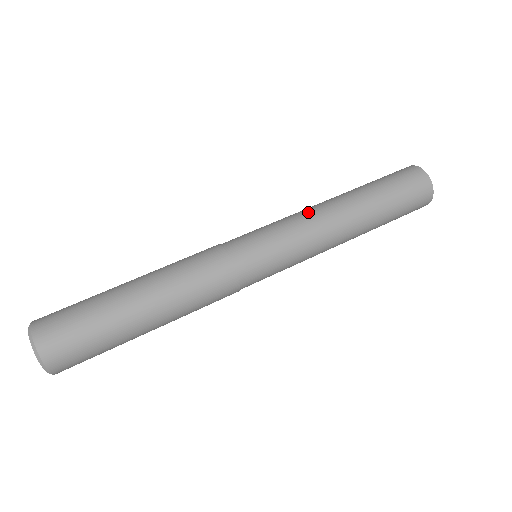
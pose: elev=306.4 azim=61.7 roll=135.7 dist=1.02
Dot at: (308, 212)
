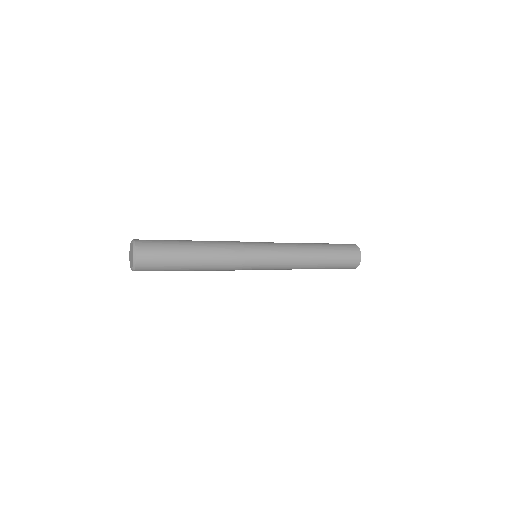
Dot at: (290, 243)
